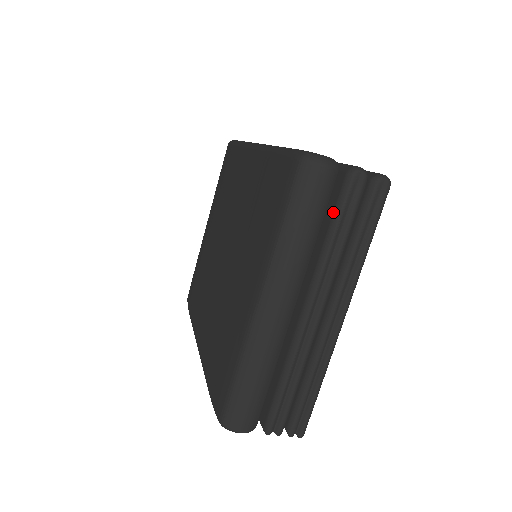
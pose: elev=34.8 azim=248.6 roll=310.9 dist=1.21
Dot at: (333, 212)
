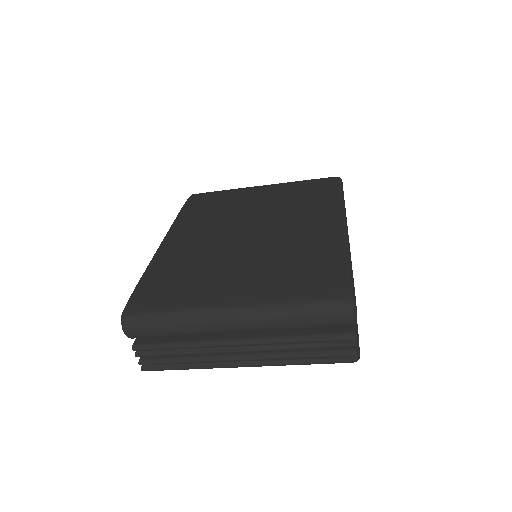
Dot at: (318, 333)
